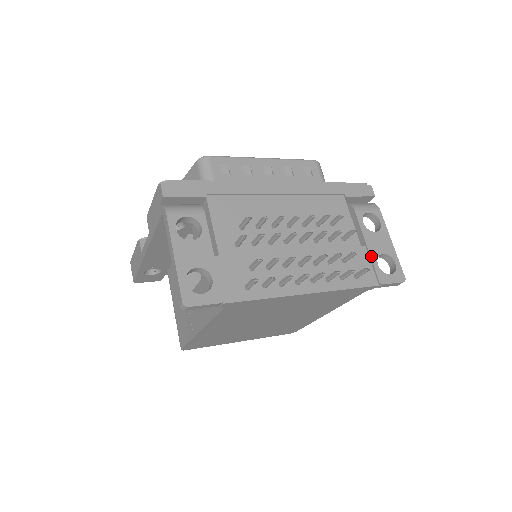
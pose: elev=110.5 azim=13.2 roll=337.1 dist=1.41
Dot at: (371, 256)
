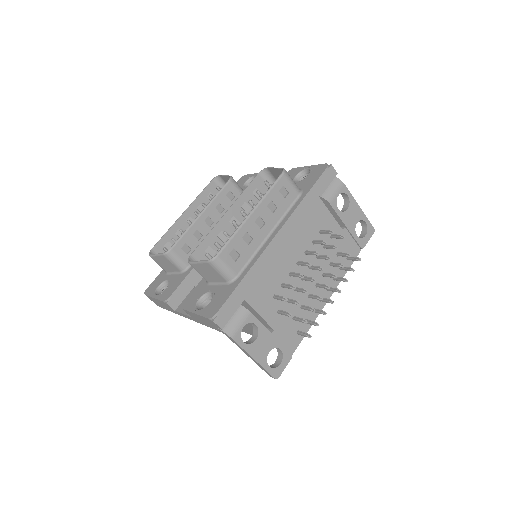
Dot at: (351, 233)
